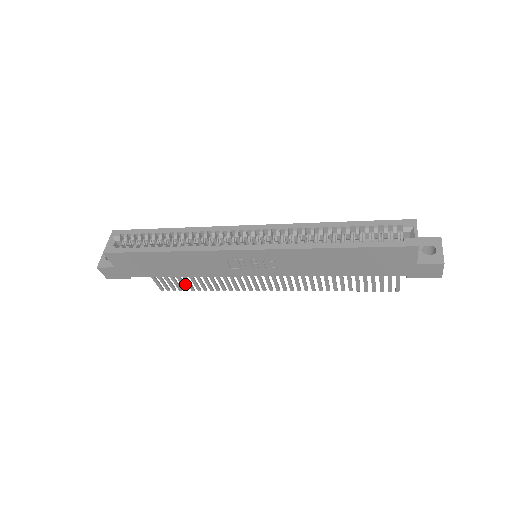
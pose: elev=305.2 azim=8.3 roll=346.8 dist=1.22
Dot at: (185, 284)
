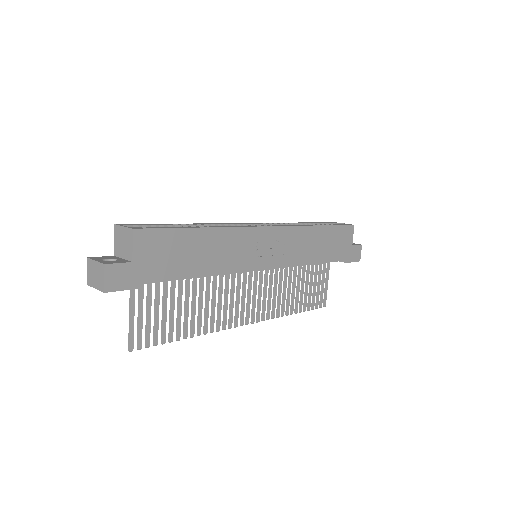
Dot at: (164, 330)
